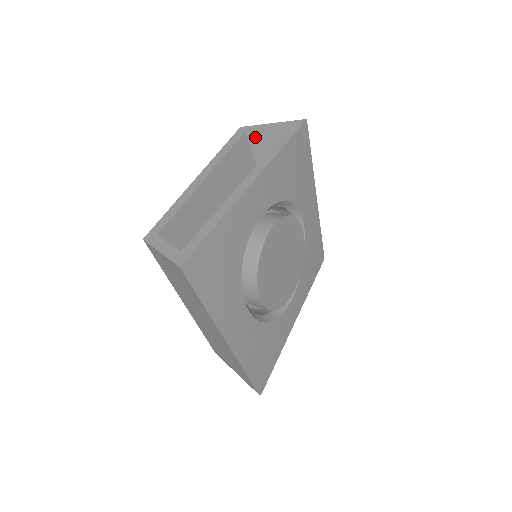
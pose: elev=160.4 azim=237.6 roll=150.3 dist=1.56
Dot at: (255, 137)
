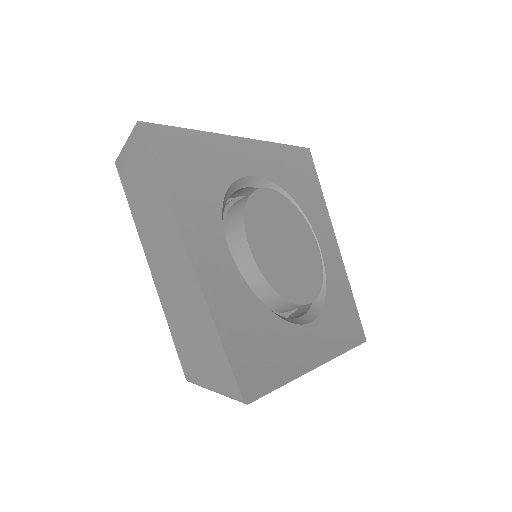
Dot at: occluded
